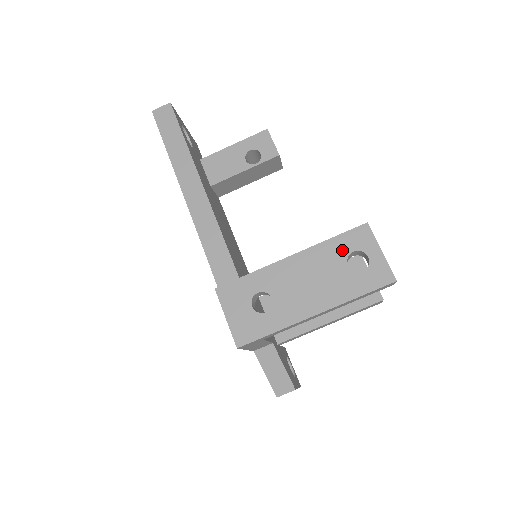
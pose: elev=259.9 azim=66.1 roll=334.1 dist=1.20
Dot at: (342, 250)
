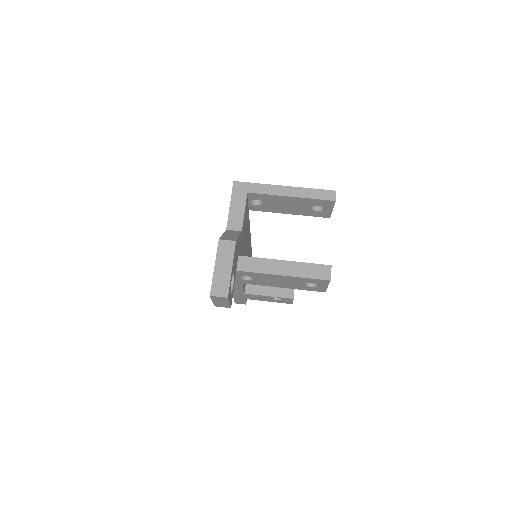
Dot at: occluded
